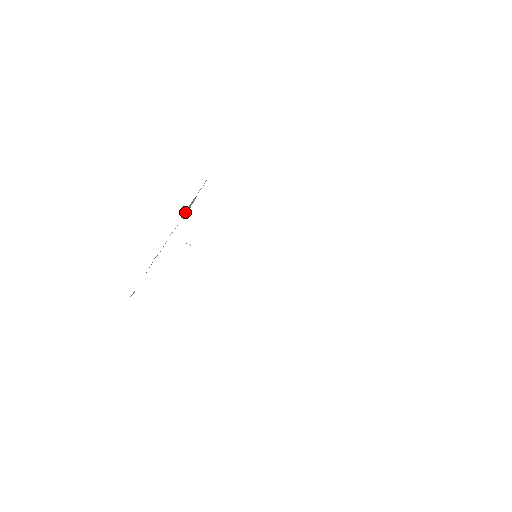
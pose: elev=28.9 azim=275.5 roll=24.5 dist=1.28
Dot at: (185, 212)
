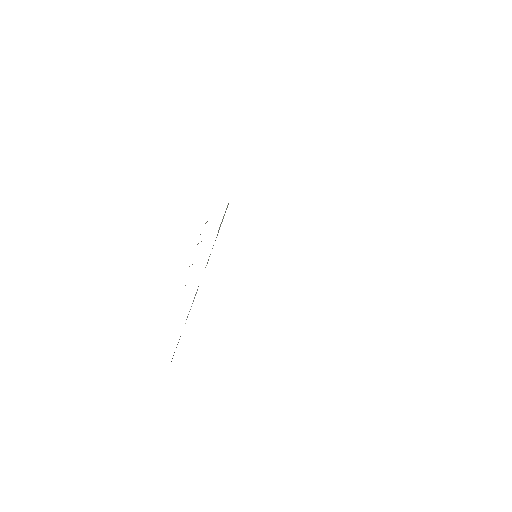
Dot at: occluded
